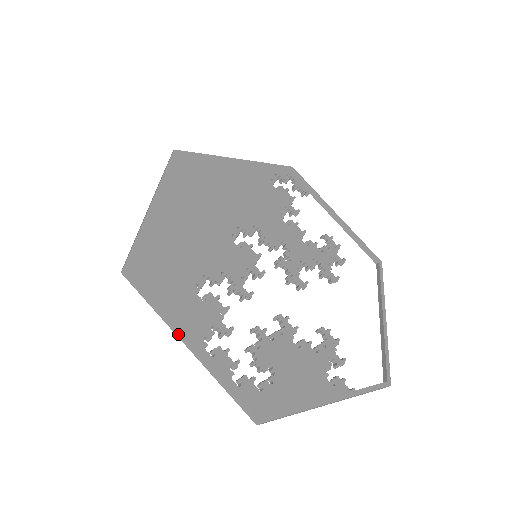
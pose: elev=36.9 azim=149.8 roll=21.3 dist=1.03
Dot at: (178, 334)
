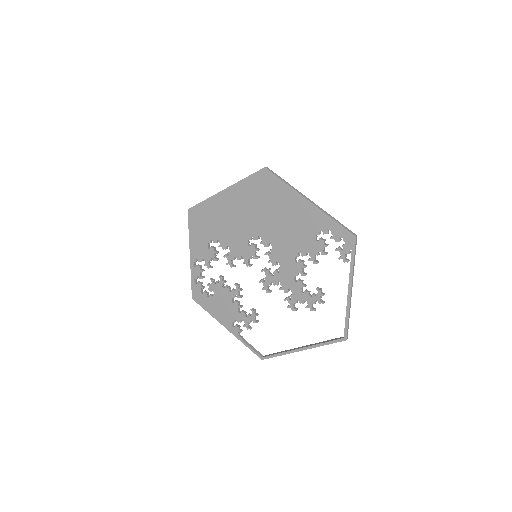
Dot at: (190, 248)
